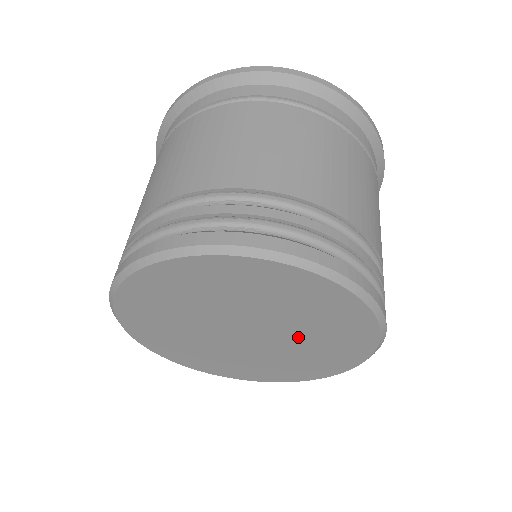
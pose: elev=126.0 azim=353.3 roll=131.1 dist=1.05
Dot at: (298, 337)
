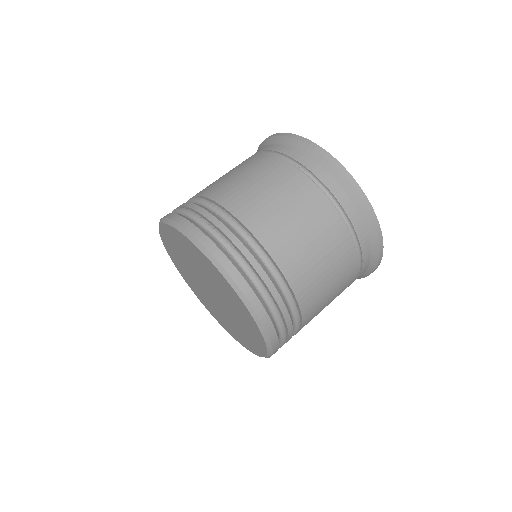
Dot at: (233, 317)
